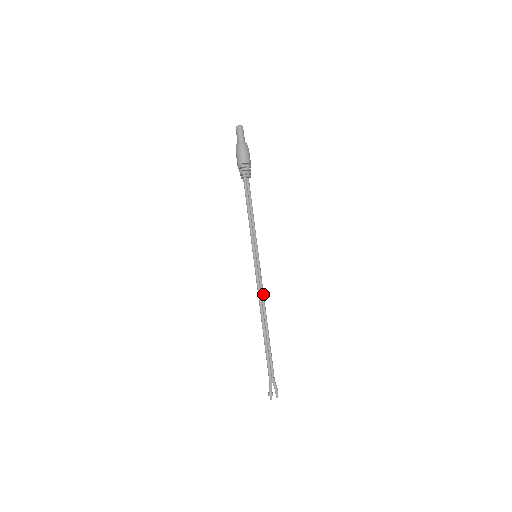
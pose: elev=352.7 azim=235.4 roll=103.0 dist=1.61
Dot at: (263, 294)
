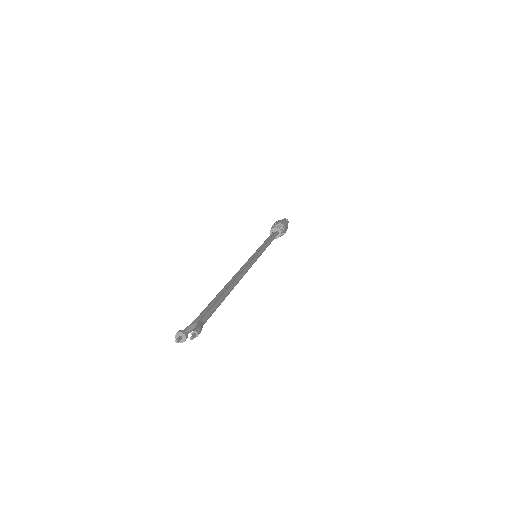
Dot at: (245, 269)
